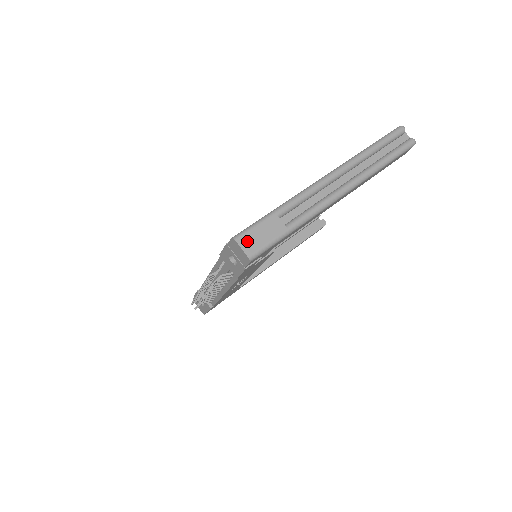
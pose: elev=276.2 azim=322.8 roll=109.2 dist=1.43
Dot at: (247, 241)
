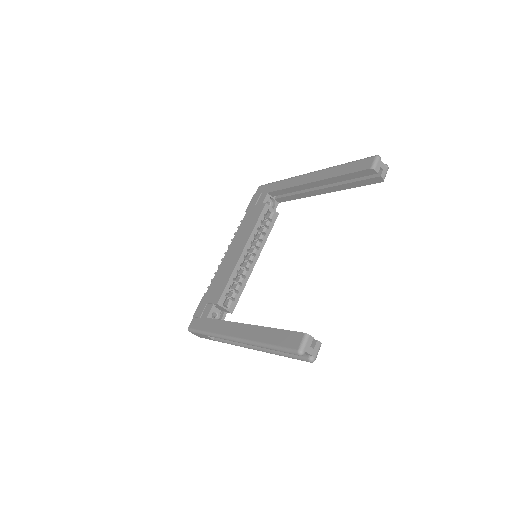
Dot at: (195, 334)
